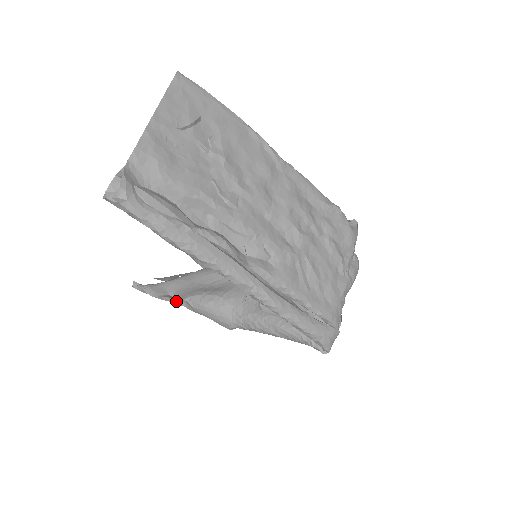
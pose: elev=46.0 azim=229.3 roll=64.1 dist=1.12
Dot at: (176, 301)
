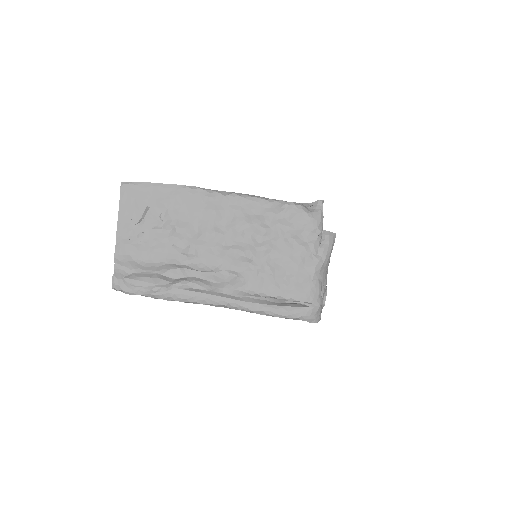
Dot at: occluded
